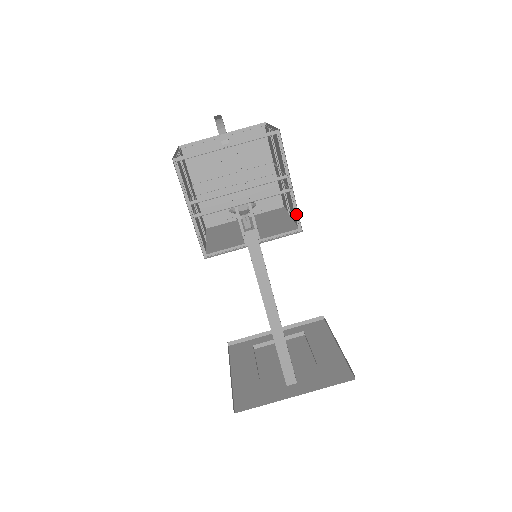
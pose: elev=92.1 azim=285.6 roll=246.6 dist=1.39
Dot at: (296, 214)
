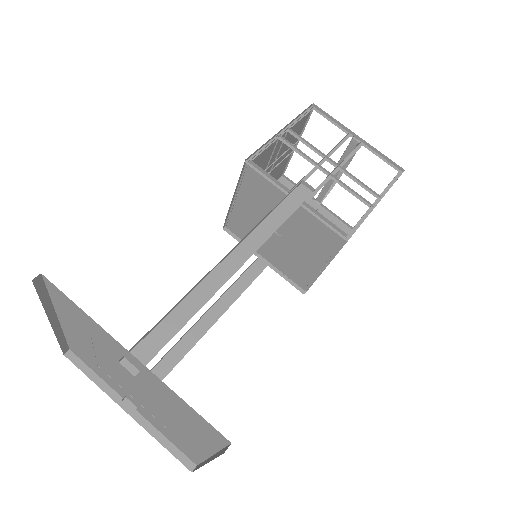
Dot at: (356, 226)
